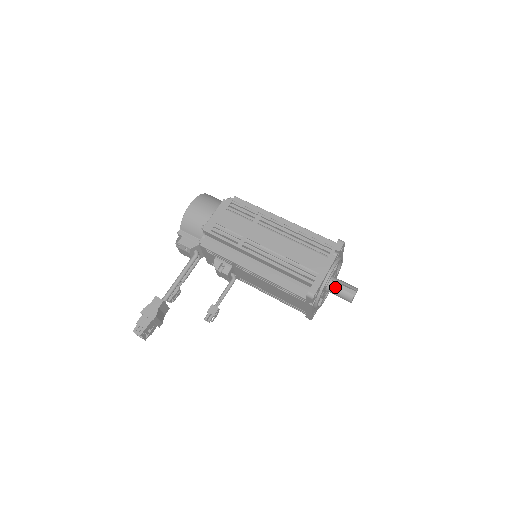
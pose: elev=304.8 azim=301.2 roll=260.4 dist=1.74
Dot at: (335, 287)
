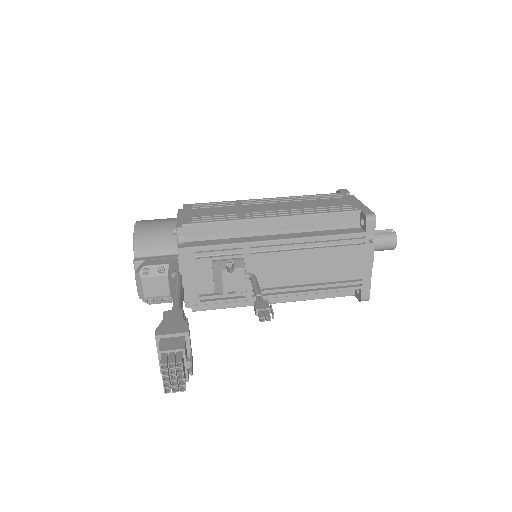
Dot at: occluded
